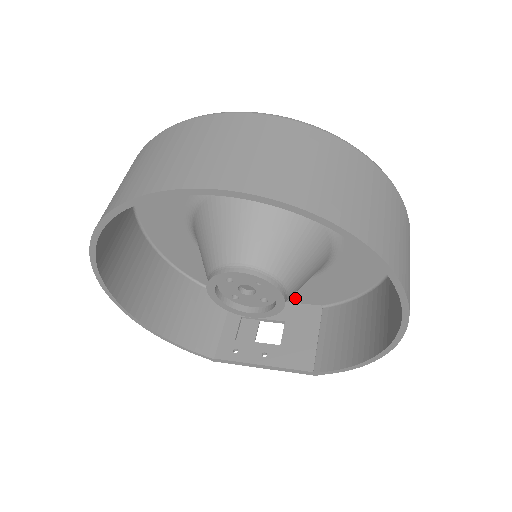
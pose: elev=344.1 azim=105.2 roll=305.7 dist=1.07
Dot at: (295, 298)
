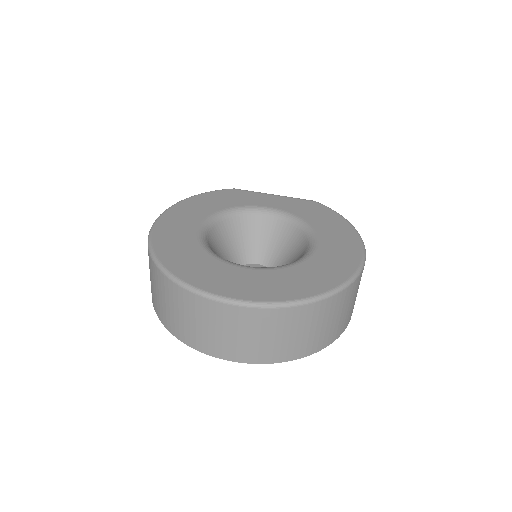
Dot at: occluded
